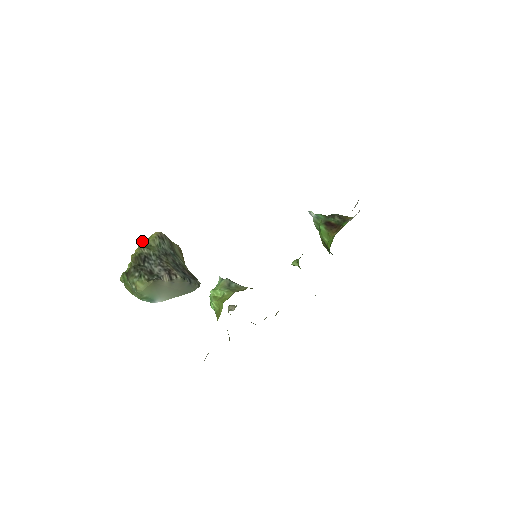
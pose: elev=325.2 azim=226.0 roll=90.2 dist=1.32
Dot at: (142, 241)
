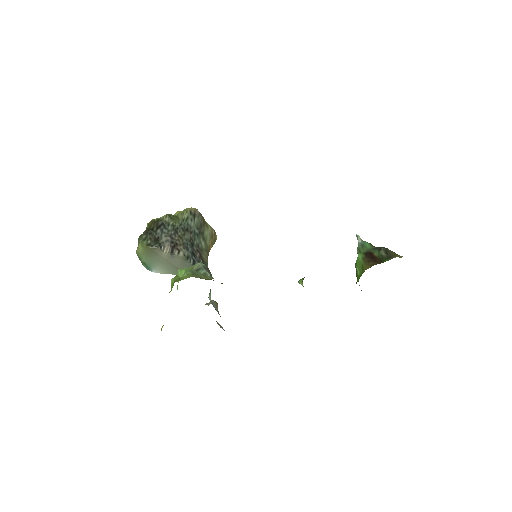
Dot at: (176, 212)
